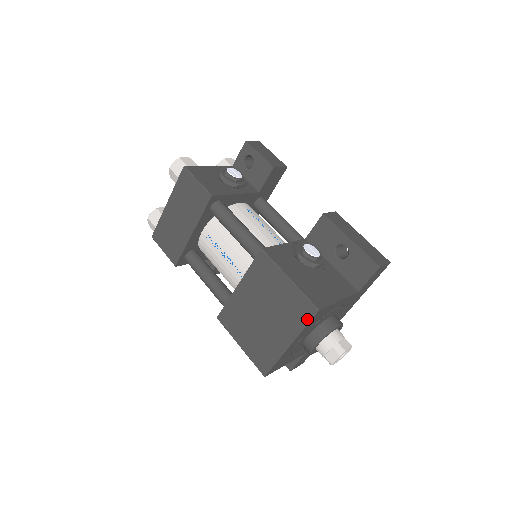
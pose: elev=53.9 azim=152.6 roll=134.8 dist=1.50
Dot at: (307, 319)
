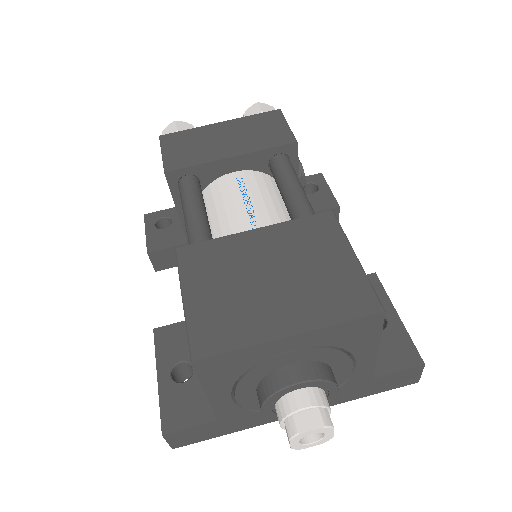
Dot at: (354, 313)
